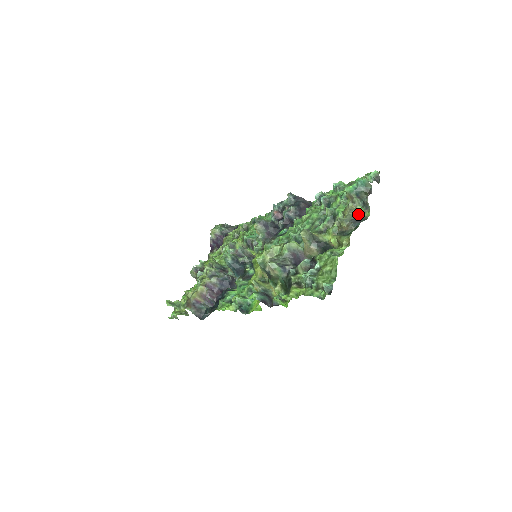
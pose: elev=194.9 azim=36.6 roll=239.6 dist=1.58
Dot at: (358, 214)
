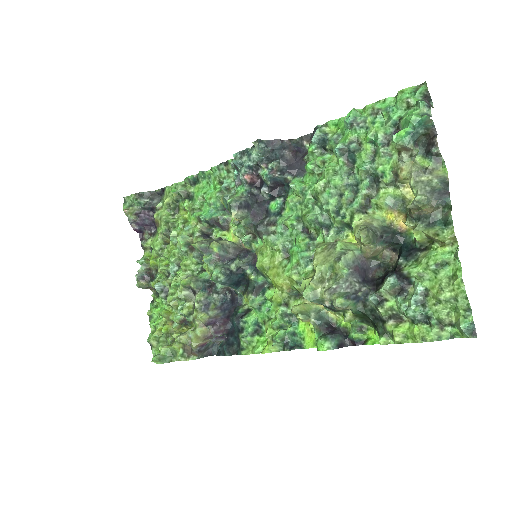
Dot at: (430, 176)
